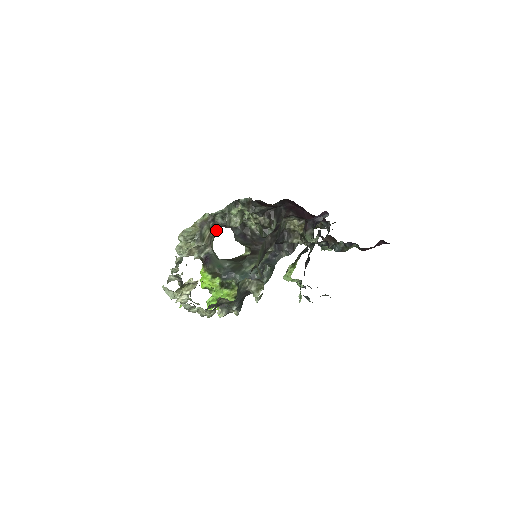
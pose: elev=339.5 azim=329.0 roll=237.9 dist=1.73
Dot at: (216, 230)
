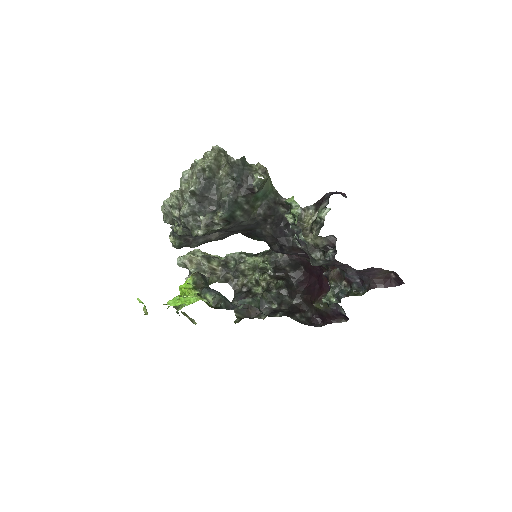
Dot at: (223, 273)
